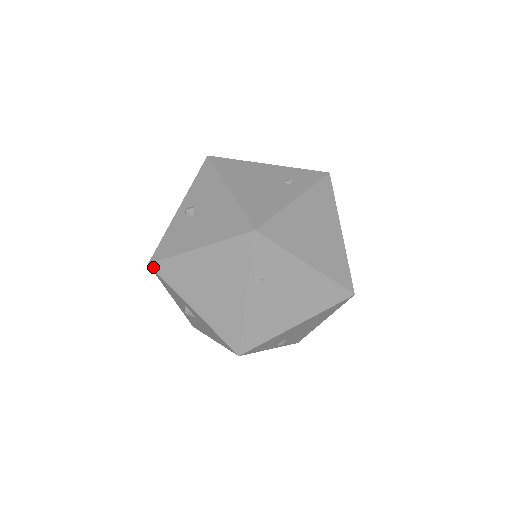
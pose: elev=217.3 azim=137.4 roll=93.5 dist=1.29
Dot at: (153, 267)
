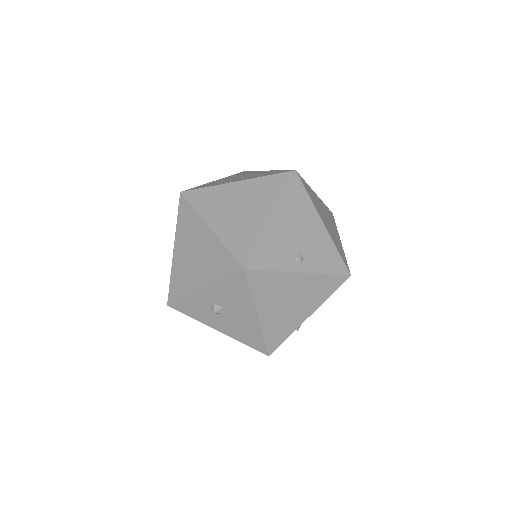
Dot at: (170, 302)
